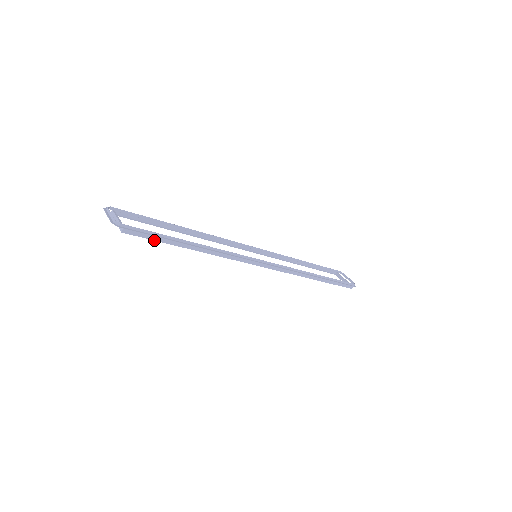
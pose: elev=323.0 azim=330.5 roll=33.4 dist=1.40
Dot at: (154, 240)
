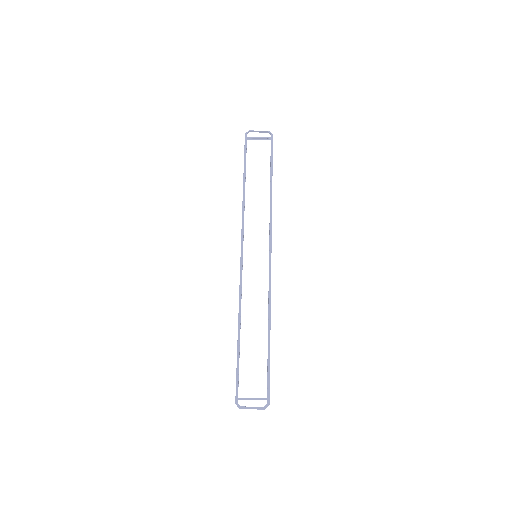
Dot at: (269, 371)
